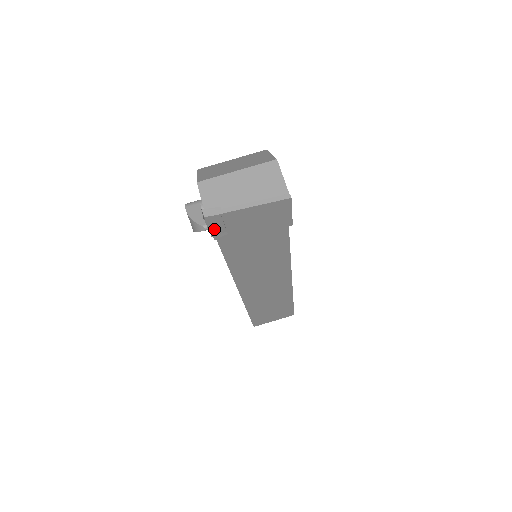
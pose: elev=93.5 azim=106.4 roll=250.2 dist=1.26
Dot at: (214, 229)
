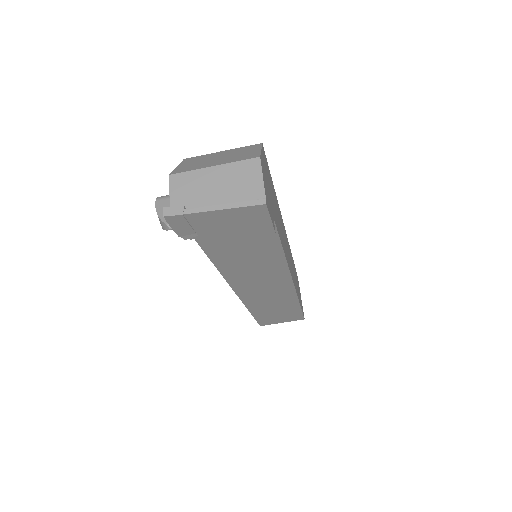
Dot at: (180, 229)
